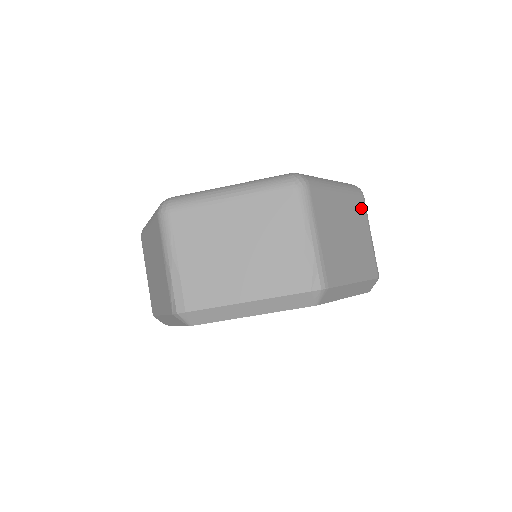
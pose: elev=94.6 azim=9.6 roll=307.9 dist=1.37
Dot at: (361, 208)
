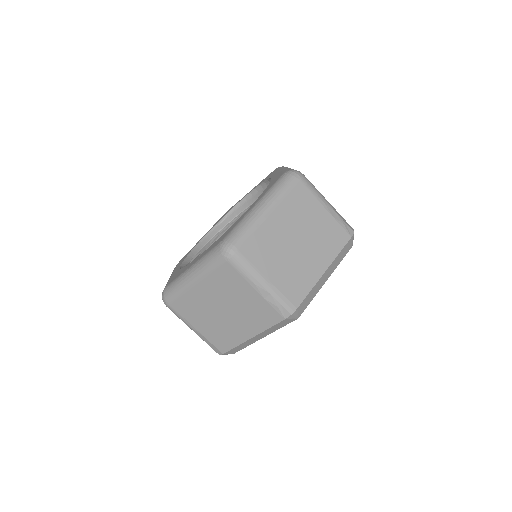
Dot at: (303, 195)
